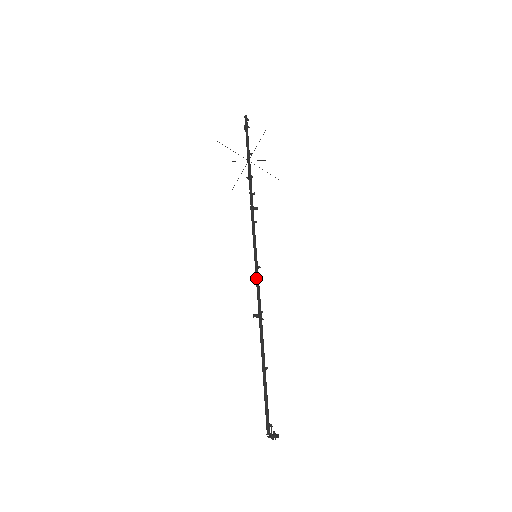
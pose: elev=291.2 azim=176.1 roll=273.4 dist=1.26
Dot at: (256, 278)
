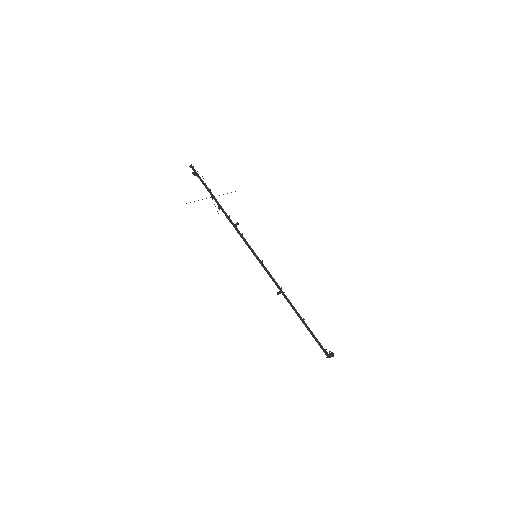
Dot at: occluded
